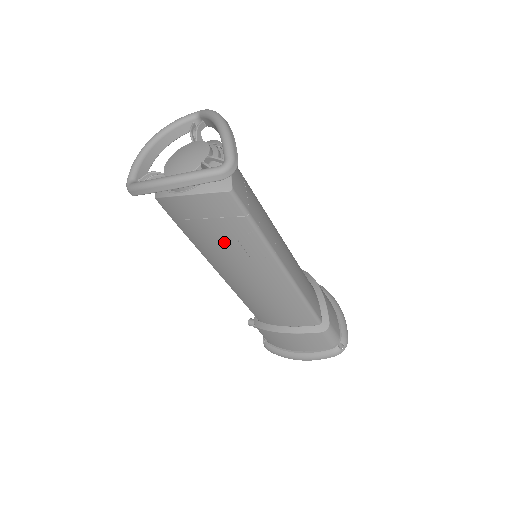
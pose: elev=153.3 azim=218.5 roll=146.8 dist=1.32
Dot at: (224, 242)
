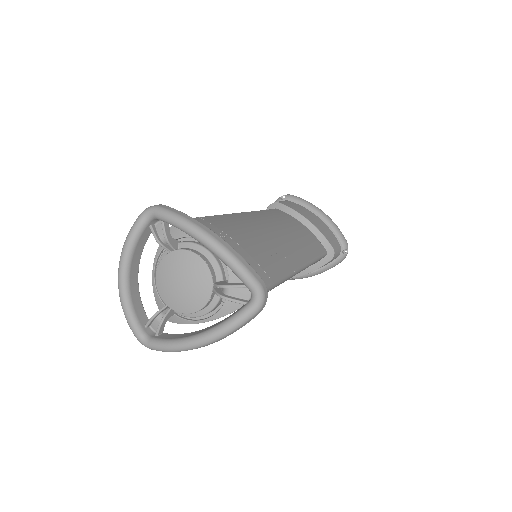
Dot at: occluded
